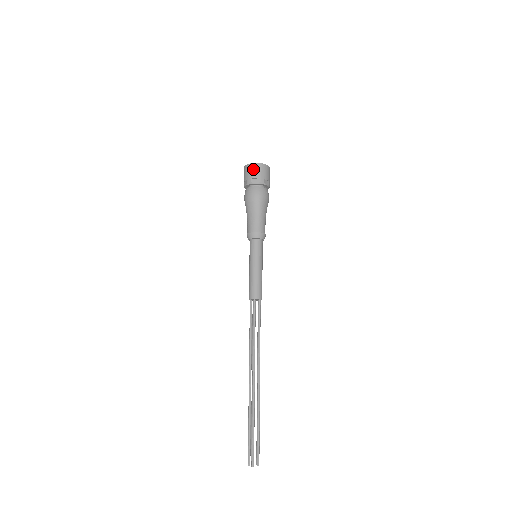
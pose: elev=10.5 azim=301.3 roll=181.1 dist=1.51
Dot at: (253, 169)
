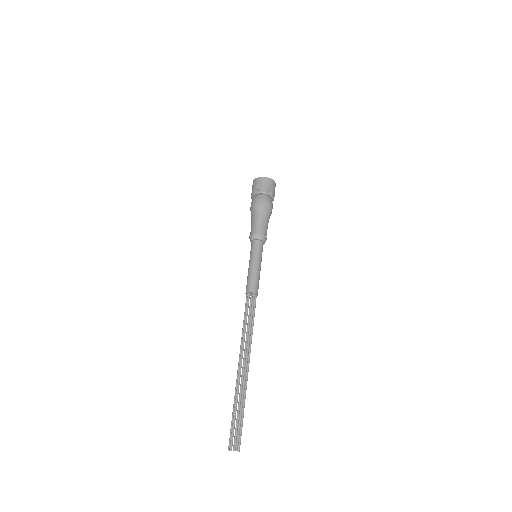
Dot at: (256, 182)
